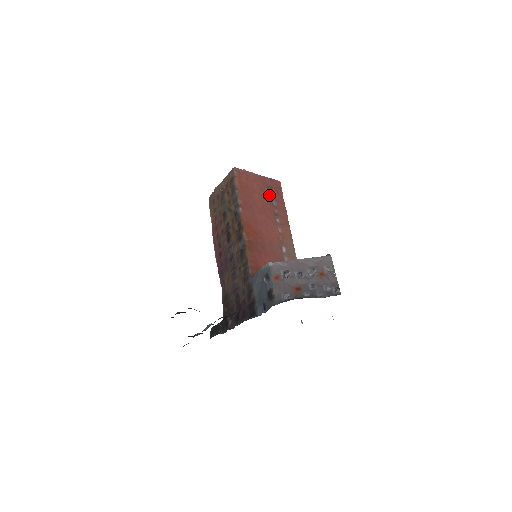
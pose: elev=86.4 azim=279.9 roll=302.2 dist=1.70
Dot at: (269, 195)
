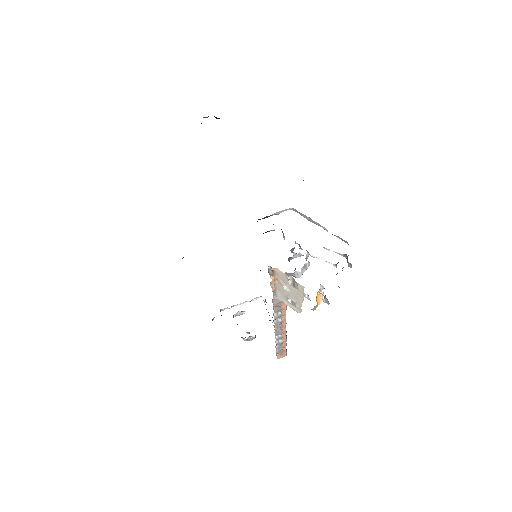
Dot at: occluded
